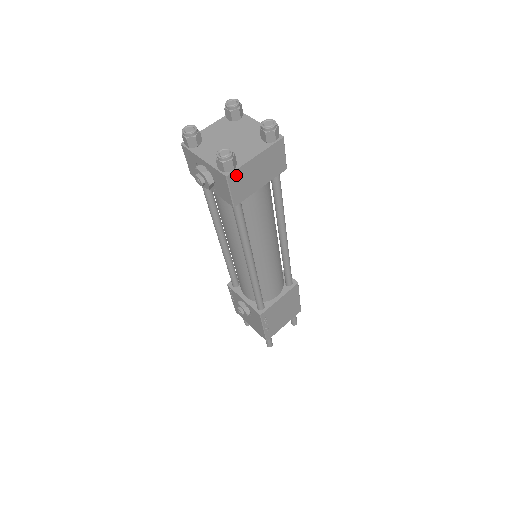
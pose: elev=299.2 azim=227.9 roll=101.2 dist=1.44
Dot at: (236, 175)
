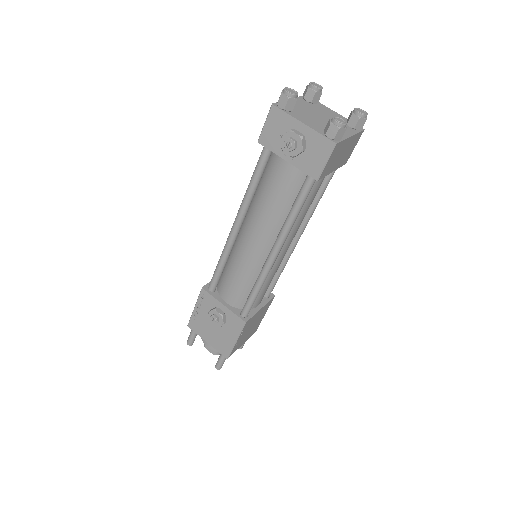
Dot at: (338, 147)
